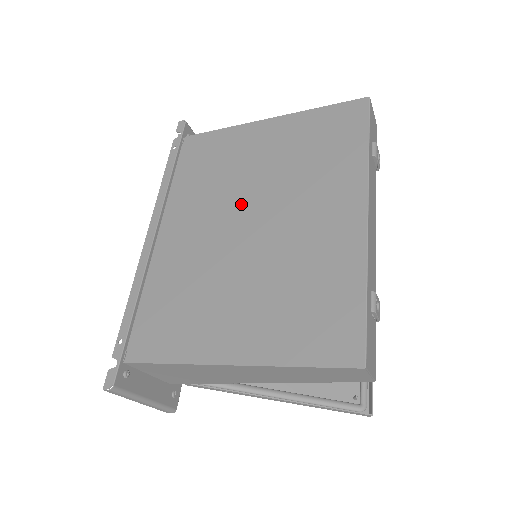
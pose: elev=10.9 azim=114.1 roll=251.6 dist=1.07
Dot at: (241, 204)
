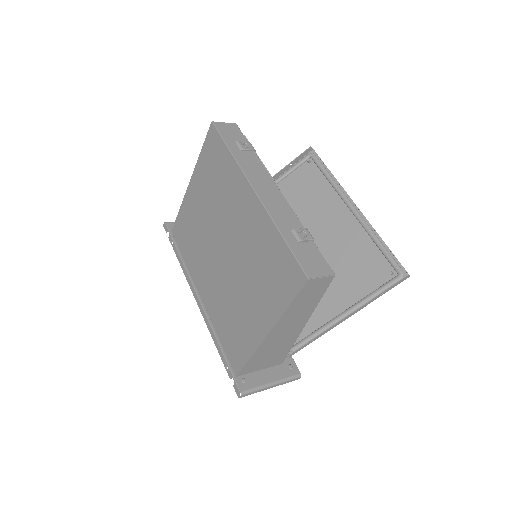
Dot at: (213, 244)
